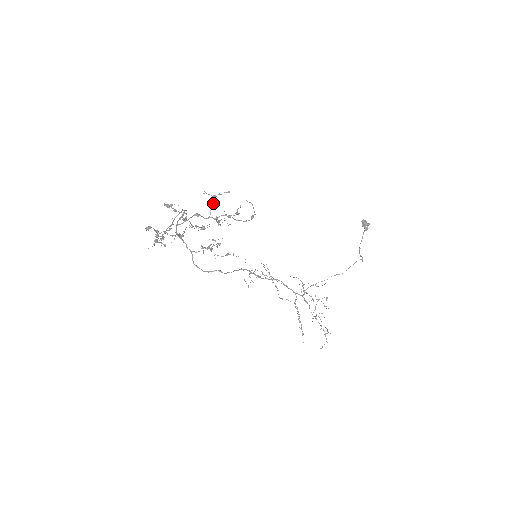
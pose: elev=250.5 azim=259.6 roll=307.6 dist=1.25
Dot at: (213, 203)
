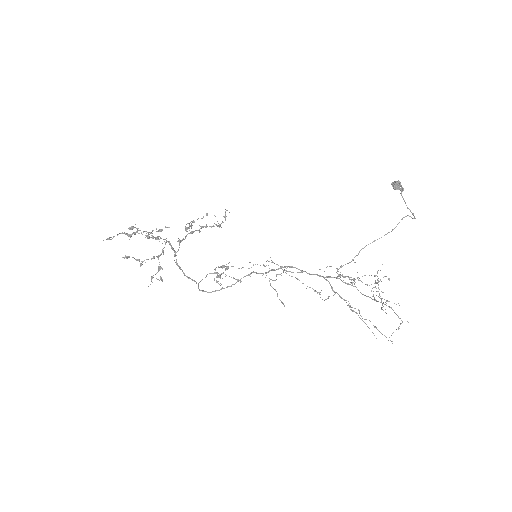
Dot at: (190, 225)
